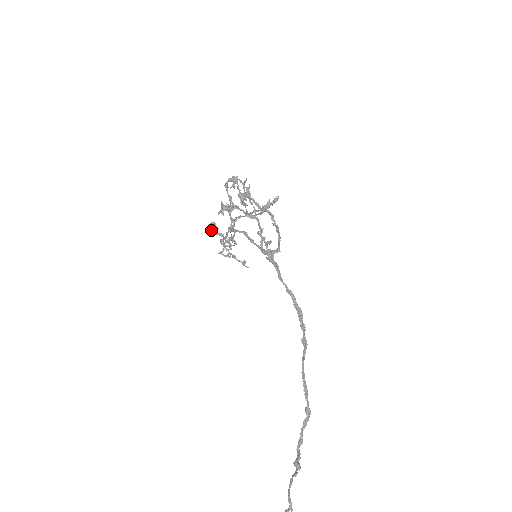
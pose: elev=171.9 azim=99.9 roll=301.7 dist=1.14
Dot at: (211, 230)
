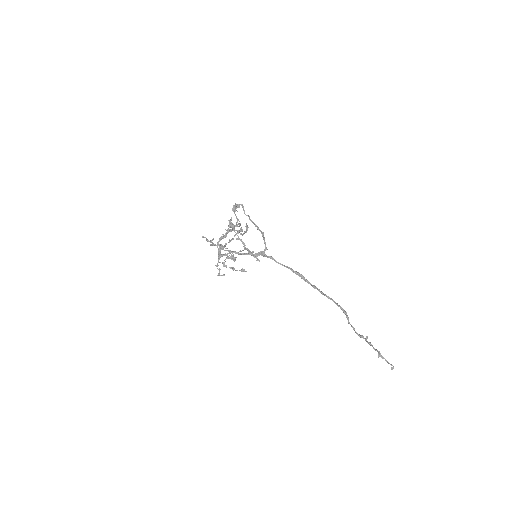
Dot at: (222, 248)
